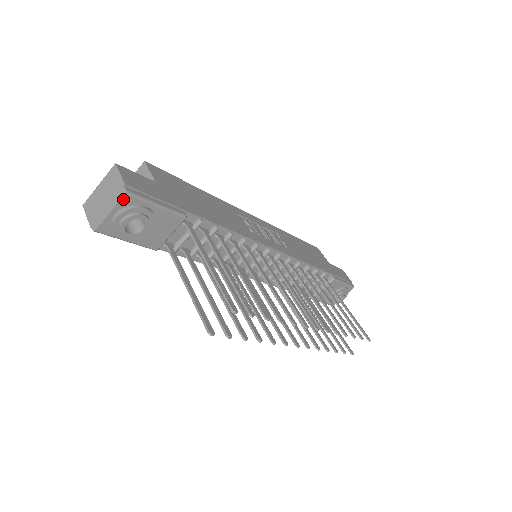
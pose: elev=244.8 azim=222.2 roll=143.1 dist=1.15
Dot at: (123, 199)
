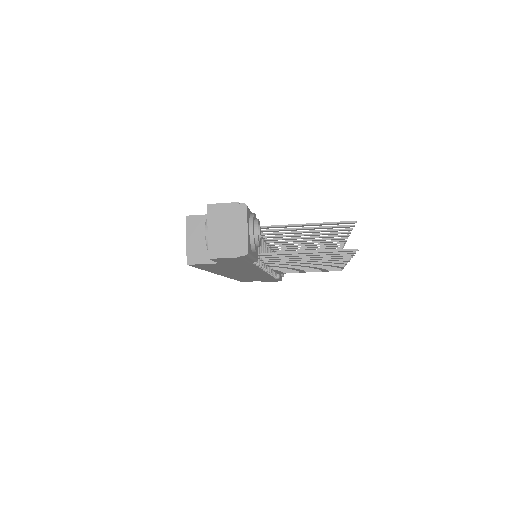
Dot at: (247, 212)
